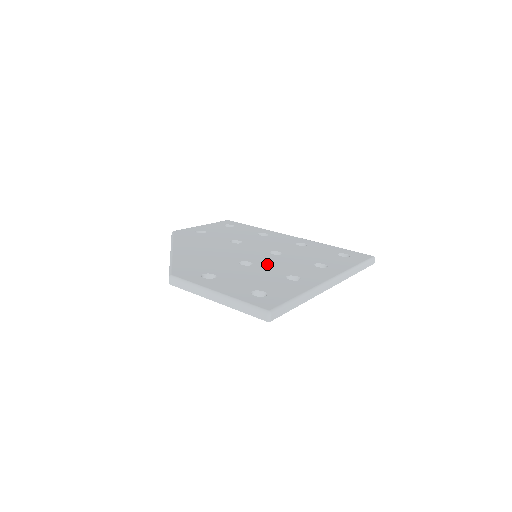
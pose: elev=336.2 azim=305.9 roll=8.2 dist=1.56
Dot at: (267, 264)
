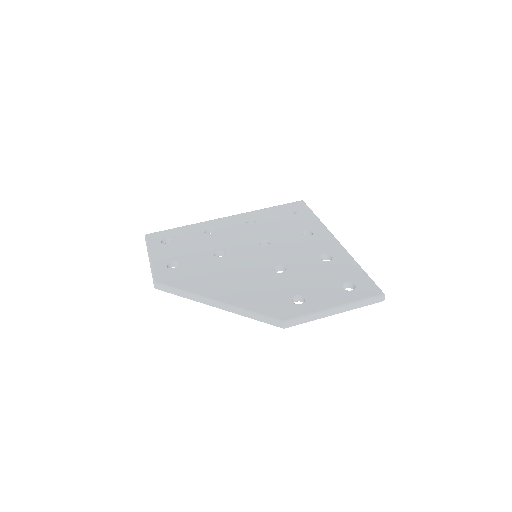
Dot at: (289, 258)
